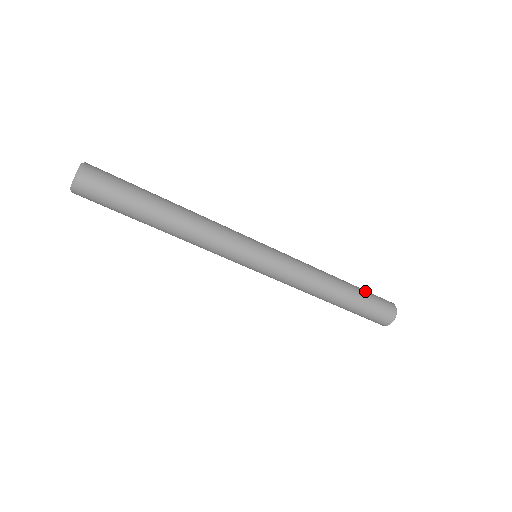
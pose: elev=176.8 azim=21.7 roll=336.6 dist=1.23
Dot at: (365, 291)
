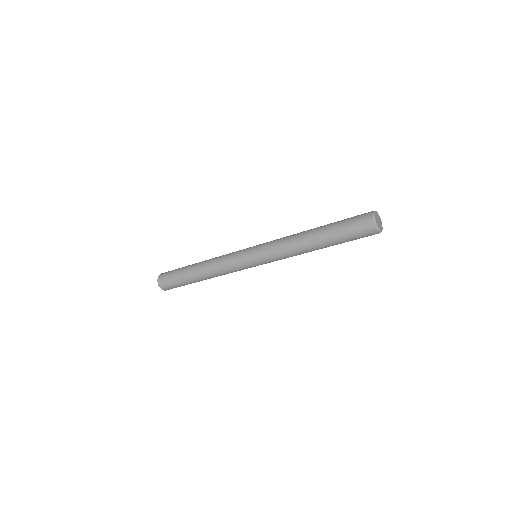
Dot at: (339, 229)
